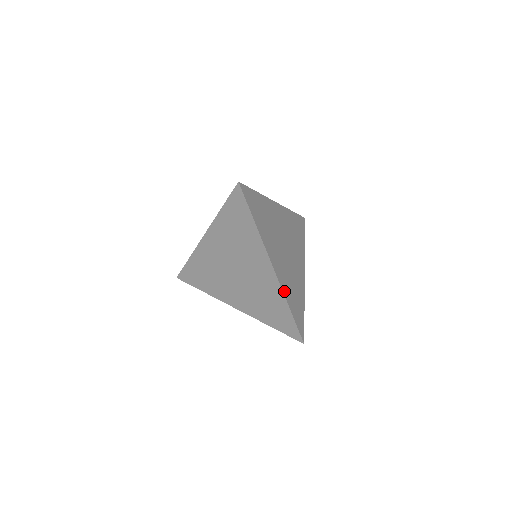
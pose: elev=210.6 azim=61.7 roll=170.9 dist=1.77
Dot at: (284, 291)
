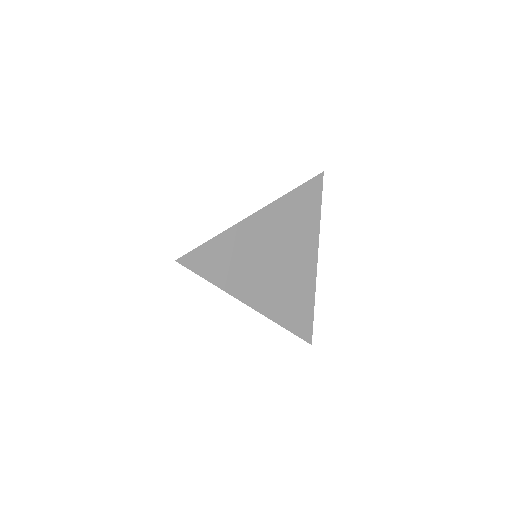
Dot at: (273, 317)
